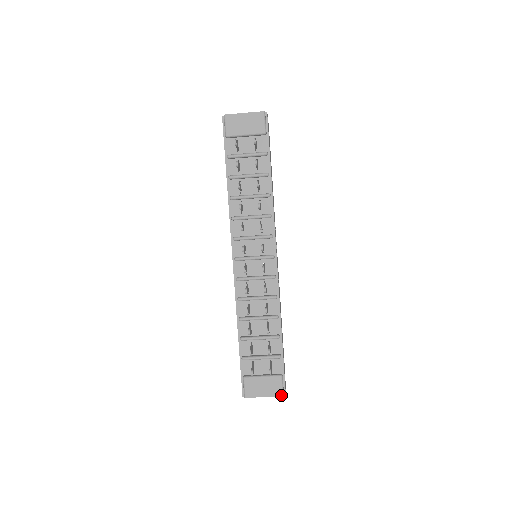
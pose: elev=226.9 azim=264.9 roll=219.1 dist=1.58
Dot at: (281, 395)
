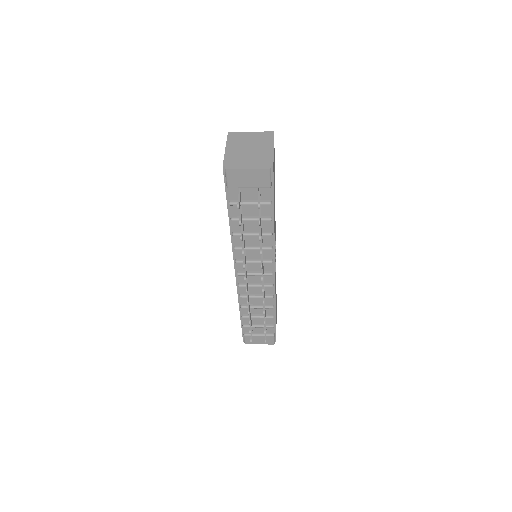
Dot at: (273, 344)
